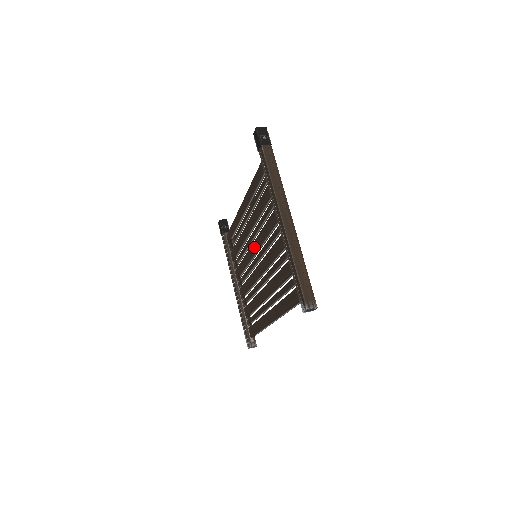
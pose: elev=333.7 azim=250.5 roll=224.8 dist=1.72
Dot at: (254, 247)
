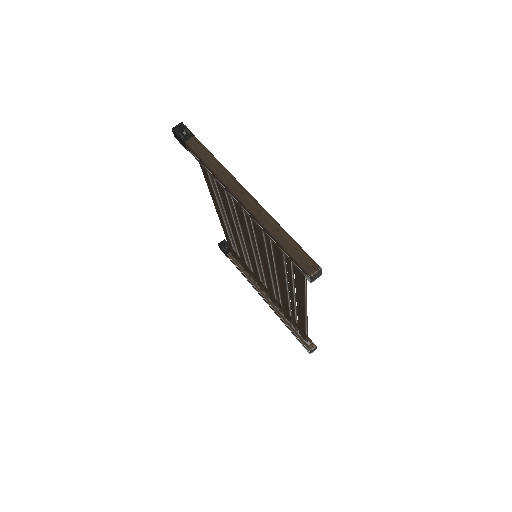
Dot at: (249, 248)
